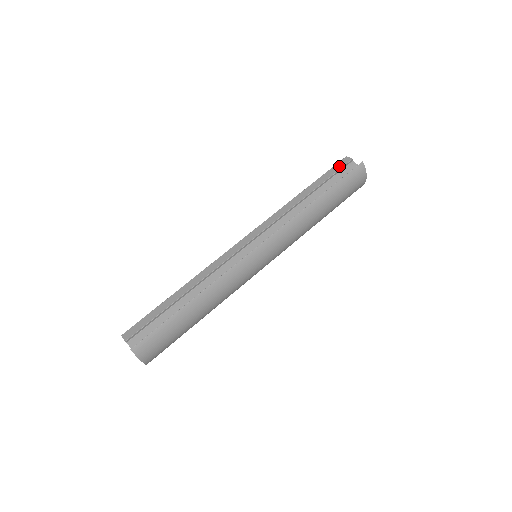
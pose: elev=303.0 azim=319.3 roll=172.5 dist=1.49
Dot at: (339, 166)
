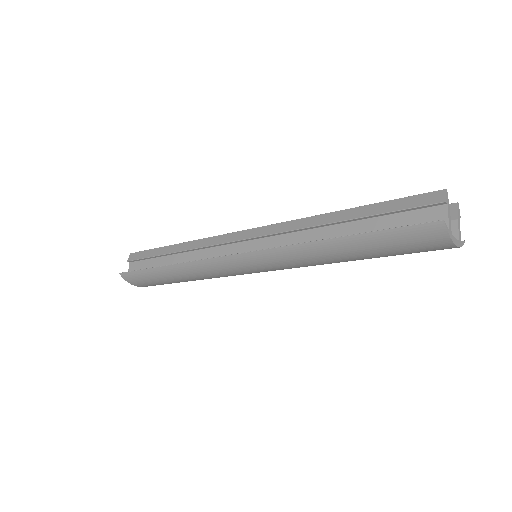
Dot at: (416, 201)
